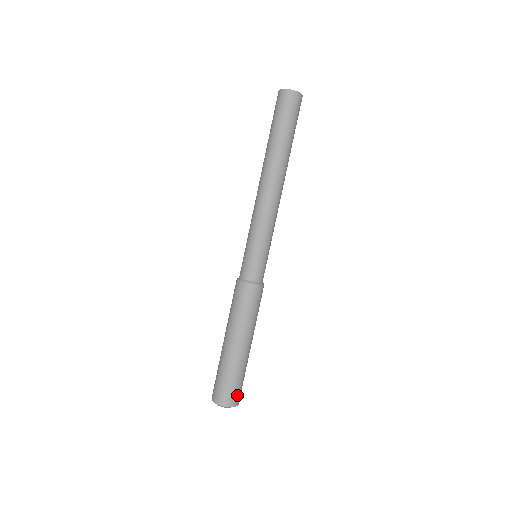
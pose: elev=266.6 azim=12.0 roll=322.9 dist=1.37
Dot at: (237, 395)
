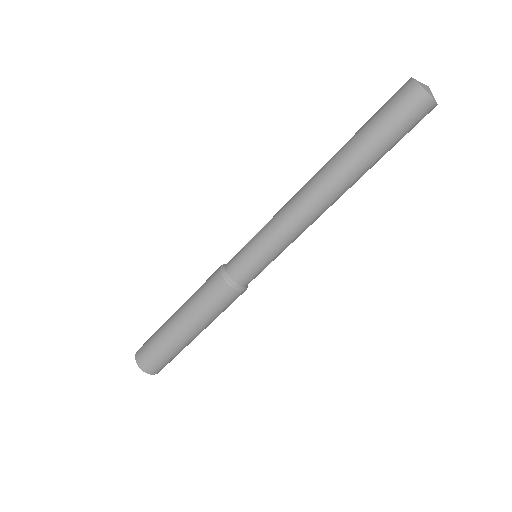
Dot at: occluded
